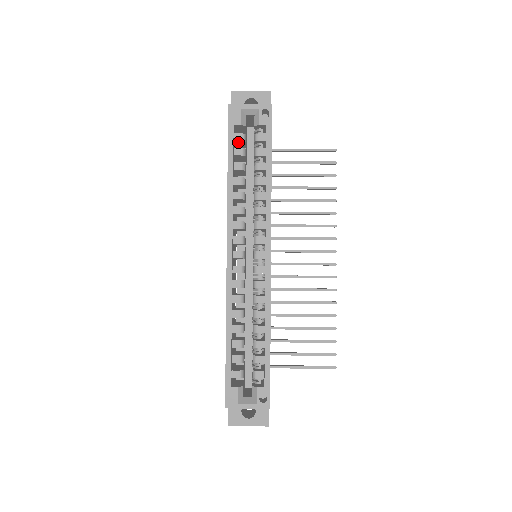
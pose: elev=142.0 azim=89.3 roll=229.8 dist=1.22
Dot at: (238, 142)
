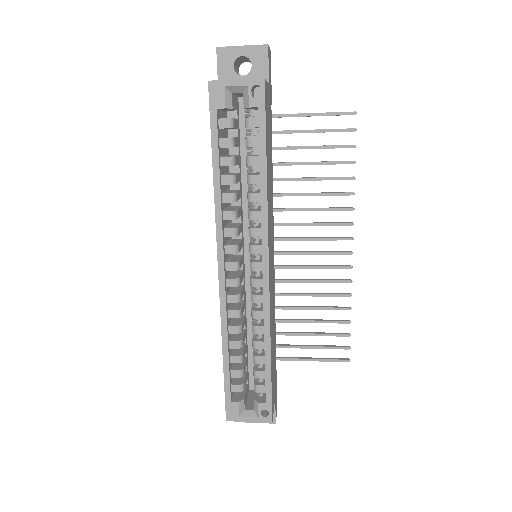
Dot at: (225, 128)
